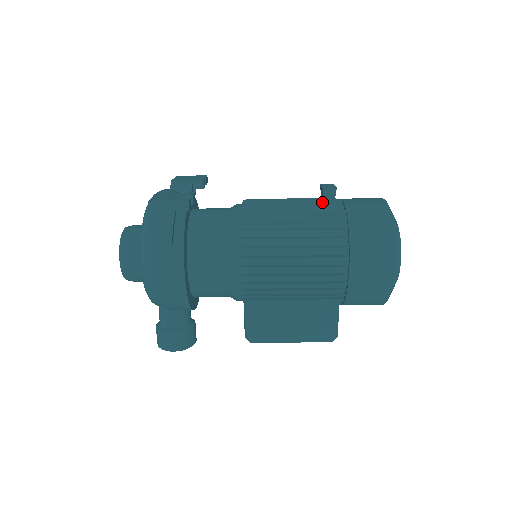
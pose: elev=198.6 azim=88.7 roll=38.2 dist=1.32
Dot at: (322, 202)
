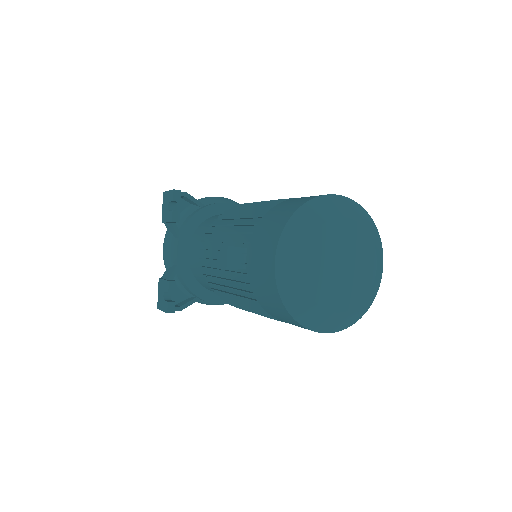
Dot at: occluded
